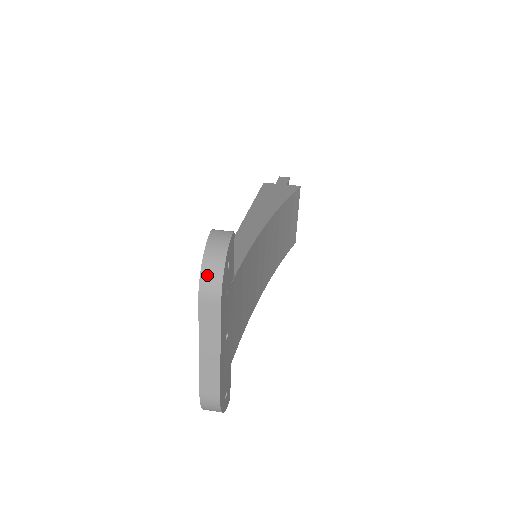
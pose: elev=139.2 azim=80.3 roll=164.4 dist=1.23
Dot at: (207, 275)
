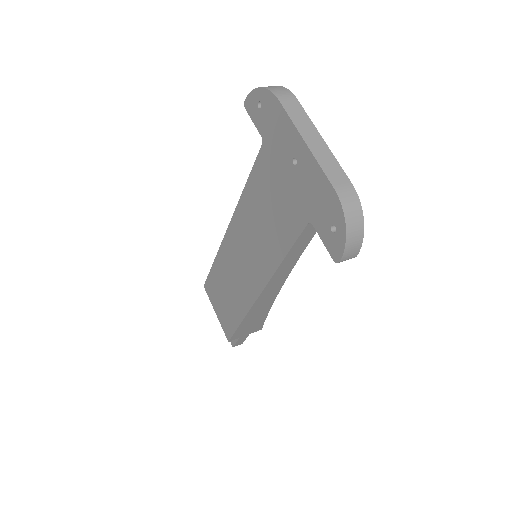
Dot at: (272, 88)
